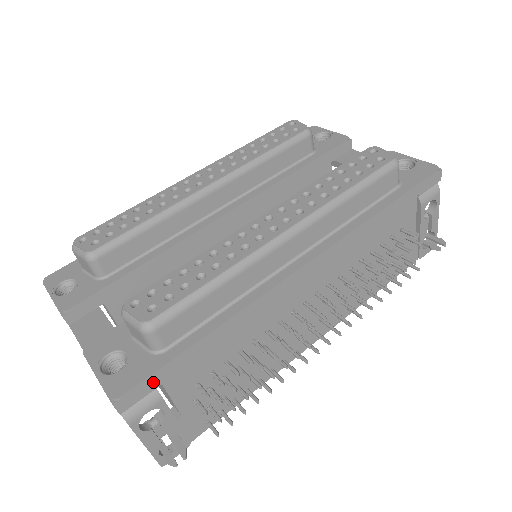
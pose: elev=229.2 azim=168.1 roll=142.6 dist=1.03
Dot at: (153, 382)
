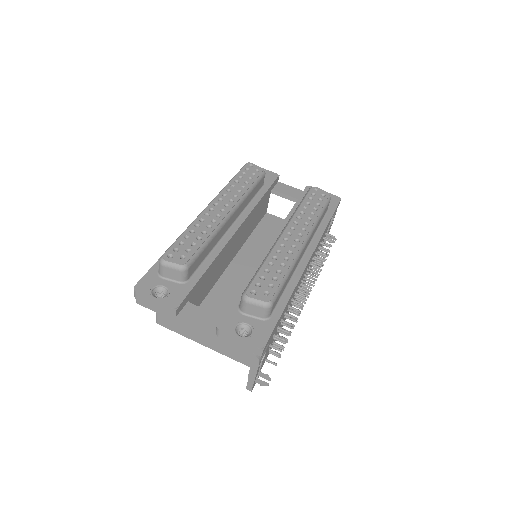
Dot at: (271, 335)
